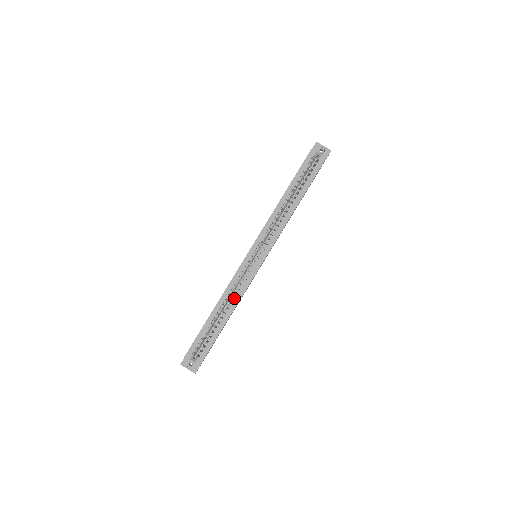
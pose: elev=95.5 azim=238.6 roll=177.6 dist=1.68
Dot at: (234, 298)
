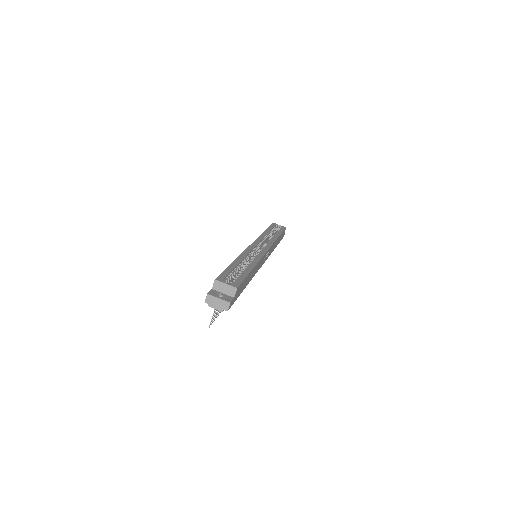
Dot at: occluded
